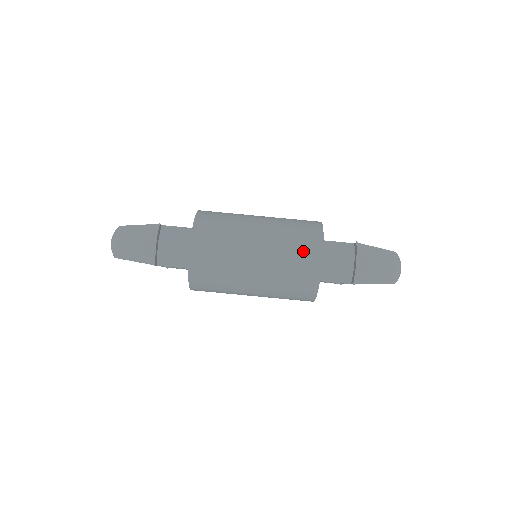
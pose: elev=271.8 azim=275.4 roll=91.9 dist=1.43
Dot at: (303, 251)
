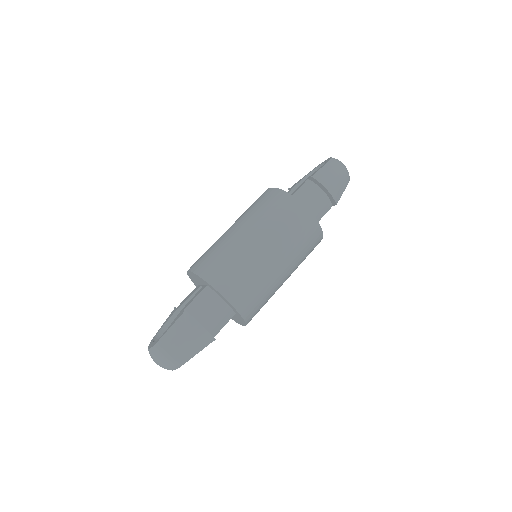
Dot at: (293, 218)
